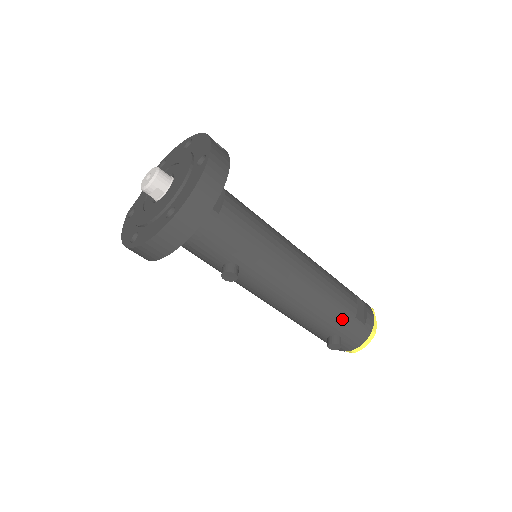
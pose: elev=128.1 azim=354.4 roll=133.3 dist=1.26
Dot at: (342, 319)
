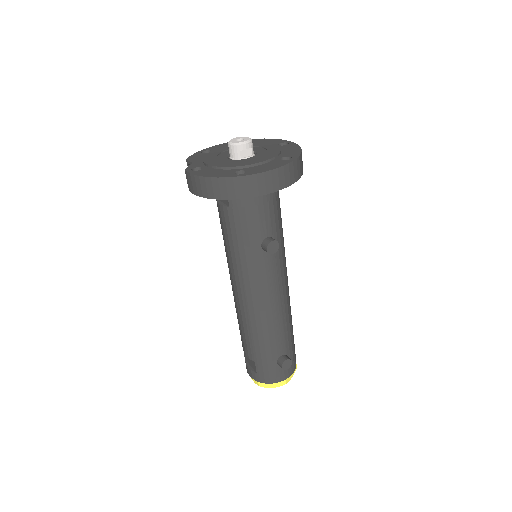
Dot at: (293, 337)
